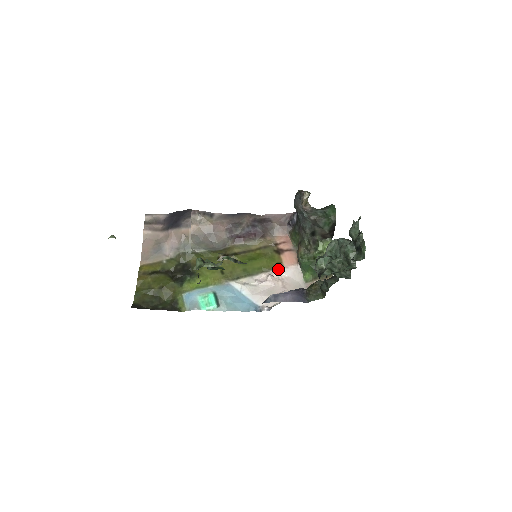
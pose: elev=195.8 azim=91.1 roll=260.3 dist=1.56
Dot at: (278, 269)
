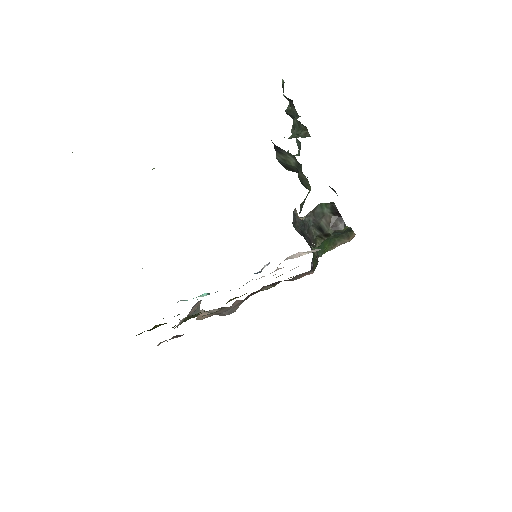
Dot at: occluded
